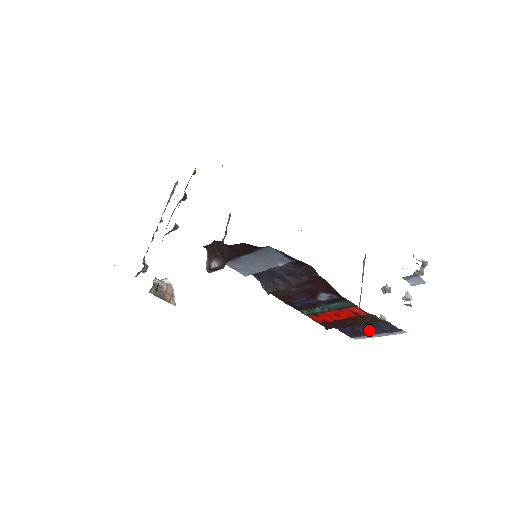
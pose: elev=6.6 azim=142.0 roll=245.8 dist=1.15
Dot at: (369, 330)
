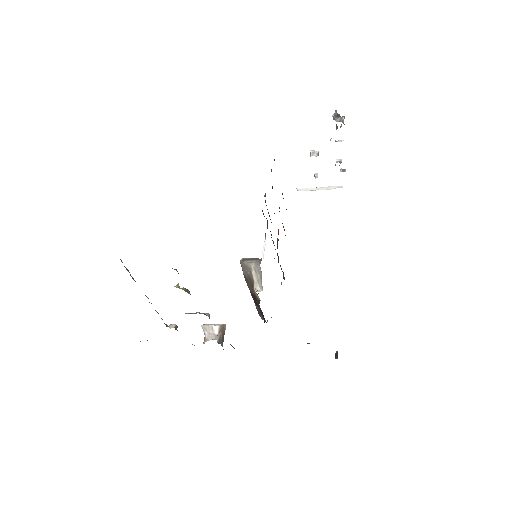
Dot at: occluded
